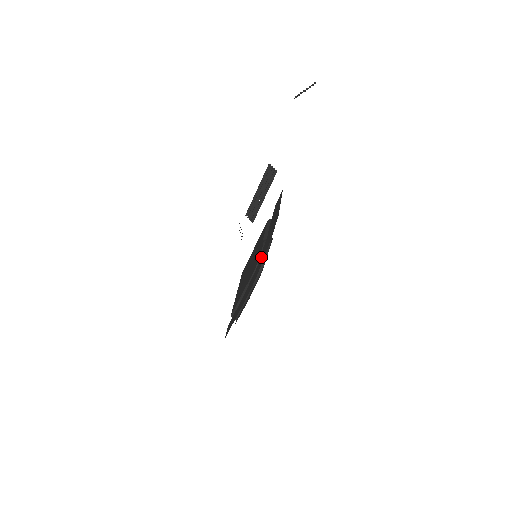
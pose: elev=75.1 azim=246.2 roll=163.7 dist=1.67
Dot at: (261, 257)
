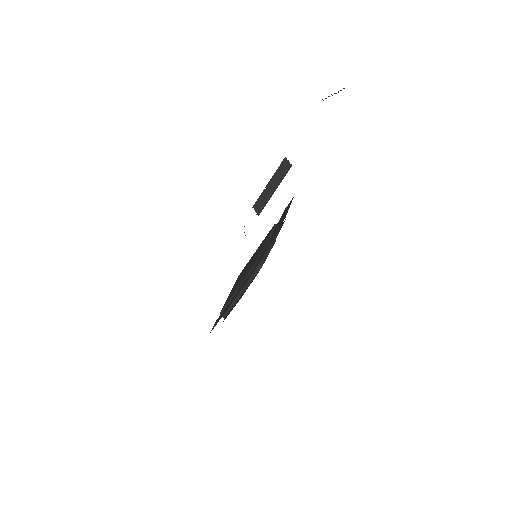
Dot at: (261, 255)
